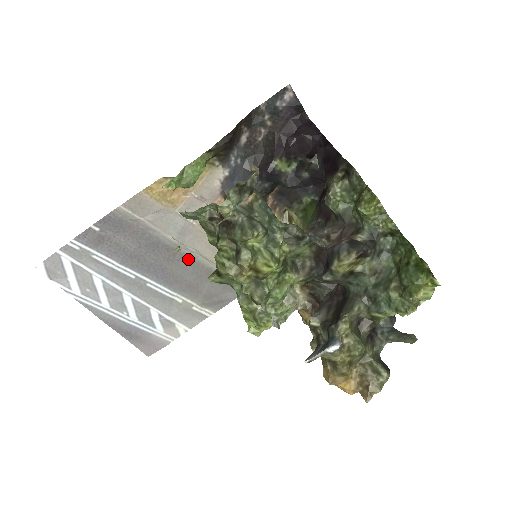
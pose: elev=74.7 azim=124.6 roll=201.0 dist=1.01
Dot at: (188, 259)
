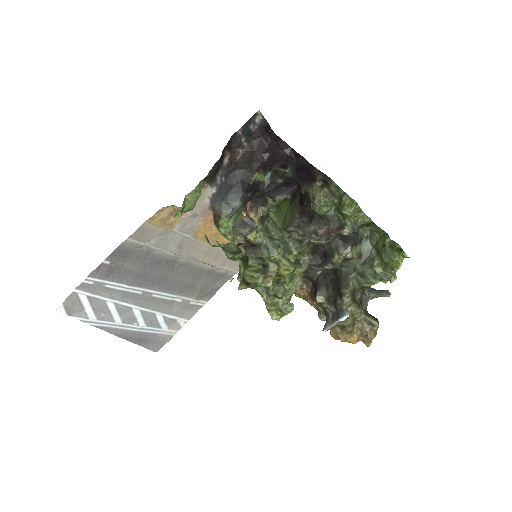
Dot at: (184, 266)
